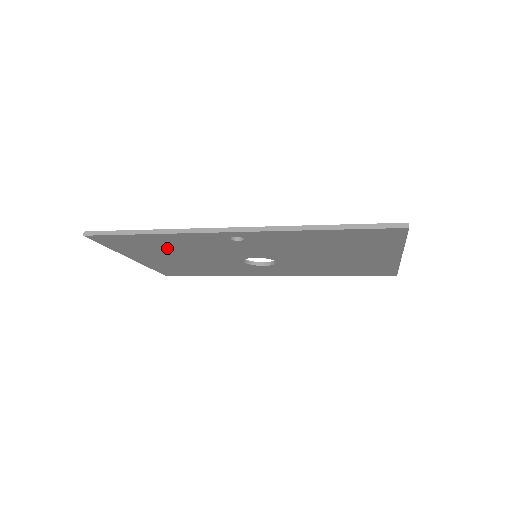
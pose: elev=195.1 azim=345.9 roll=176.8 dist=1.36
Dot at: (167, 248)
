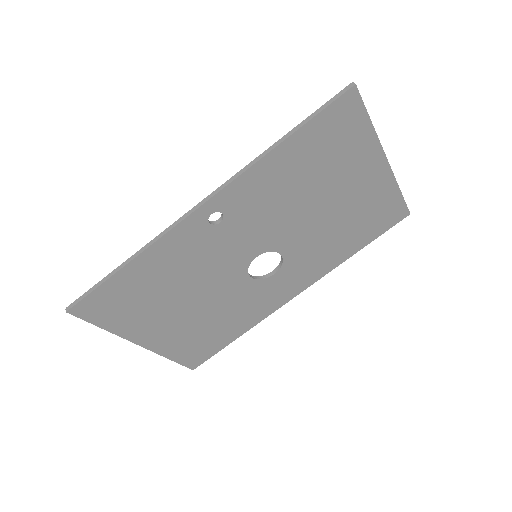
Dot at: (161, 290)
